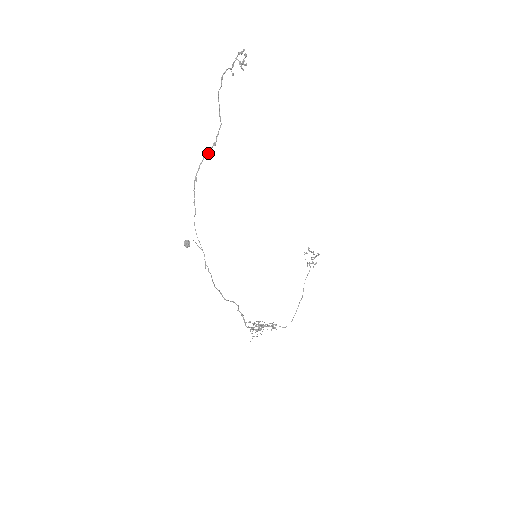
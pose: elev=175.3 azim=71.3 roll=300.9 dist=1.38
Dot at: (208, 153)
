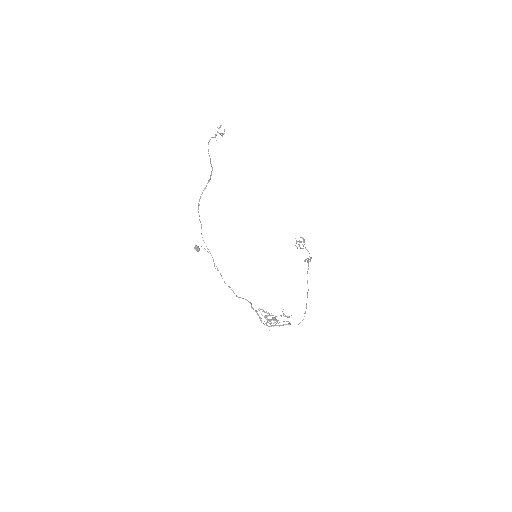
Dot at: occluded
